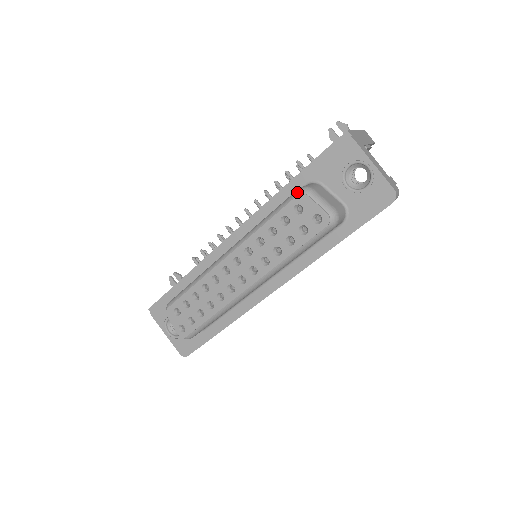
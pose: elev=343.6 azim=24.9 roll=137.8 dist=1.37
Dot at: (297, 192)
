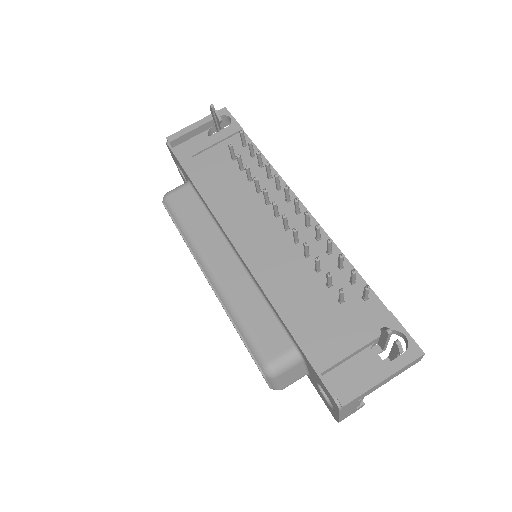
Dot at: (262, 367)
